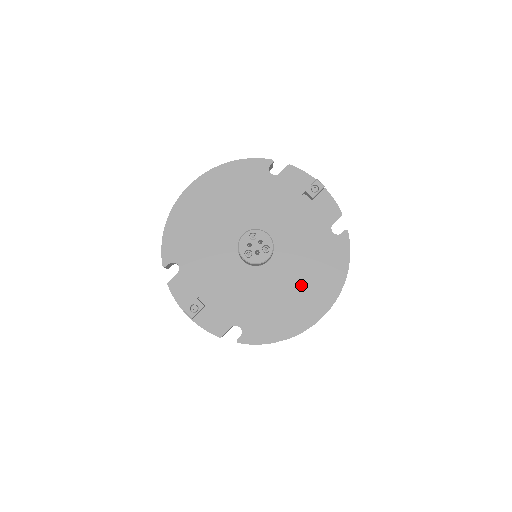
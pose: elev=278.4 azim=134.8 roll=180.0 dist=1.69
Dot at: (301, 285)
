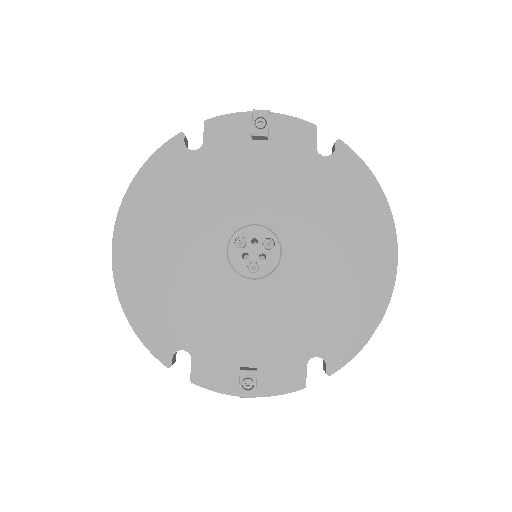
Dot at: (342, 248)
